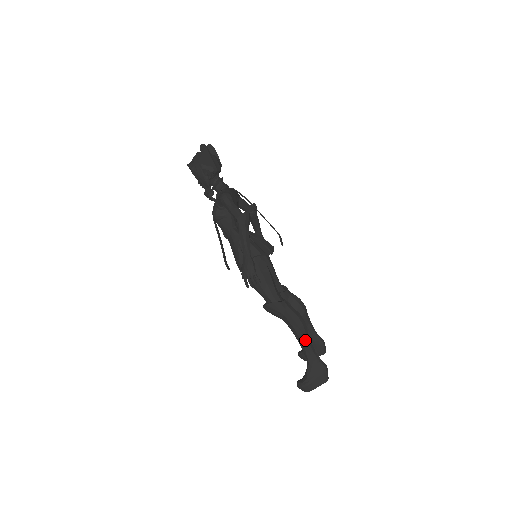
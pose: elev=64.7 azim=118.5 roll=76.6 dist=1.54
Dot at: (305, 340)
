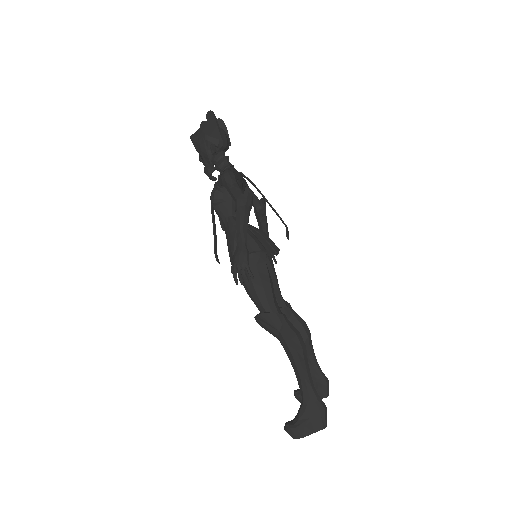
Dot at: (302, 368)
